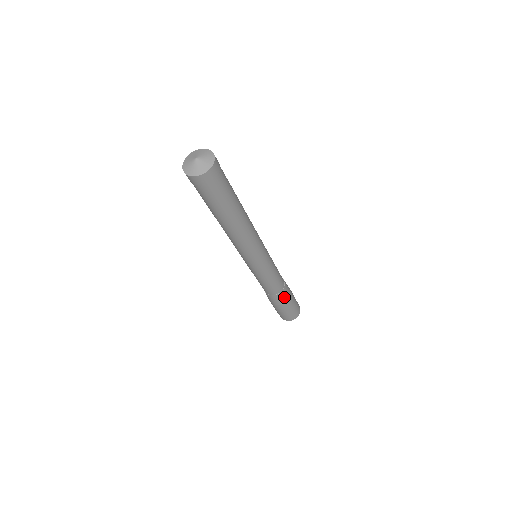
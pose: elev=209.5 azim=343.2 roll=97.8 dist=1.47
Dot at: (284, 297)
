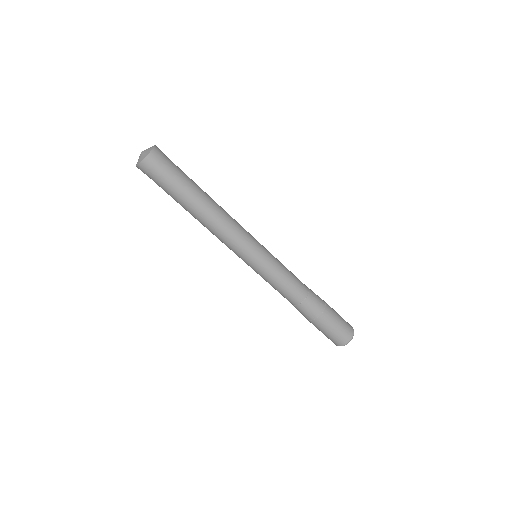
Dot at: (316, 303)
